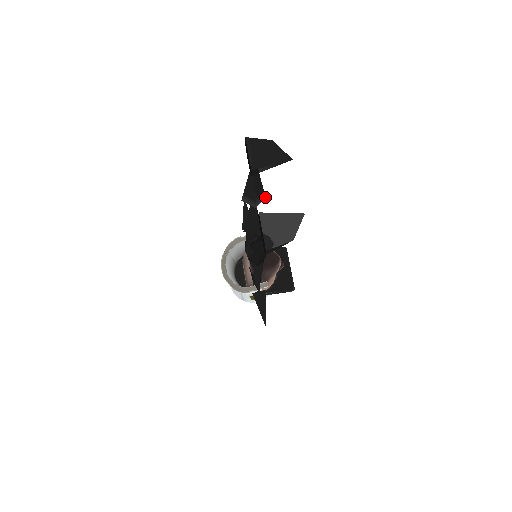
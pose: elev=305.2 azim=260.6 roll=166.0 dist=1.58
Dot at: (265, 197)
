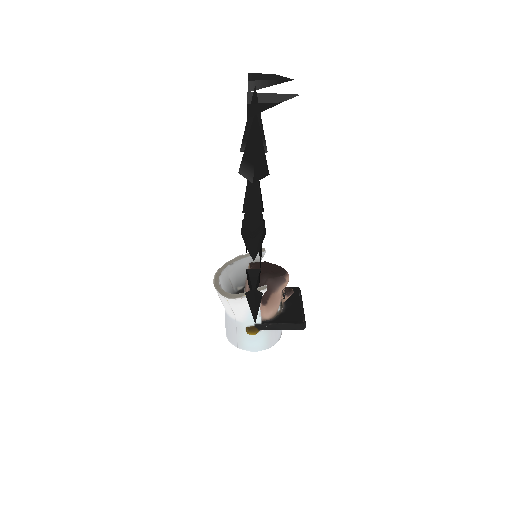
Dot at: occluded
